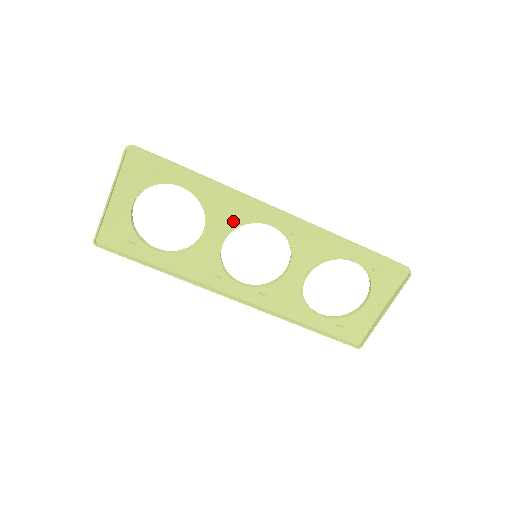
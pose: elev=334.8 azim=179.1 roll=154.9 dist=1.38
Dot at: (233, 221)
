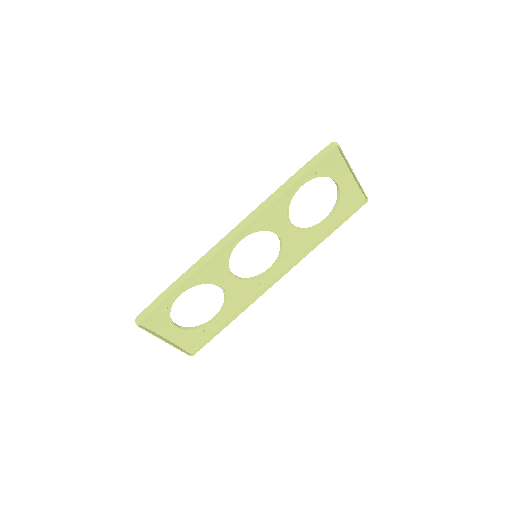
Dot at: (222, 266)
